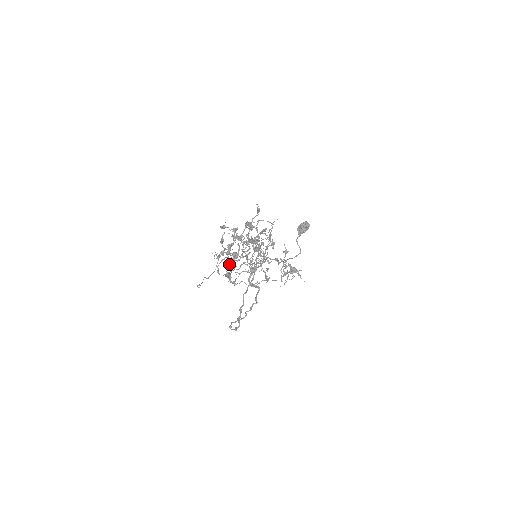
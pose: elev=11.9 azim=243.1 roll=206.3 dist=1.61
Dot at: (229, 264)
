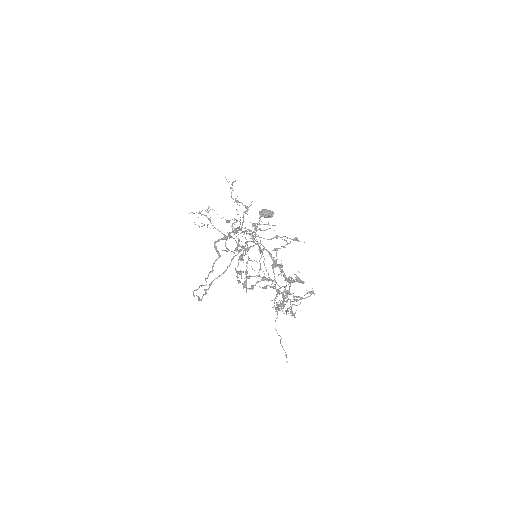
Dot at: (242, 257)
